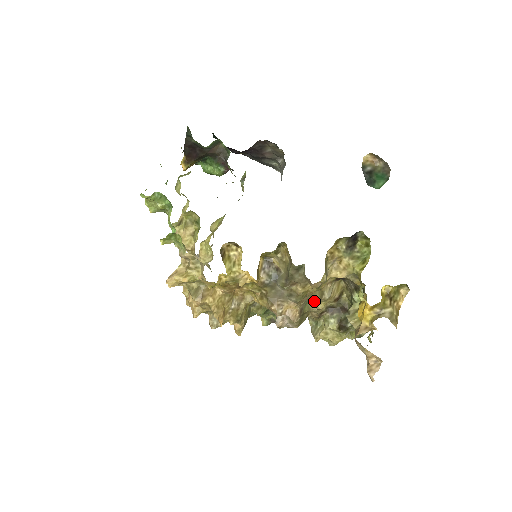
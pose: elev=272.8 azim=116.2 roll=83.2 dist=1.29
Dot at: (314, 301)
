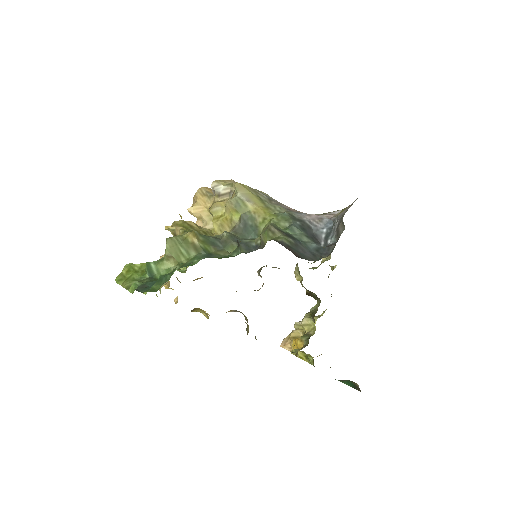
Dot at: occluded
